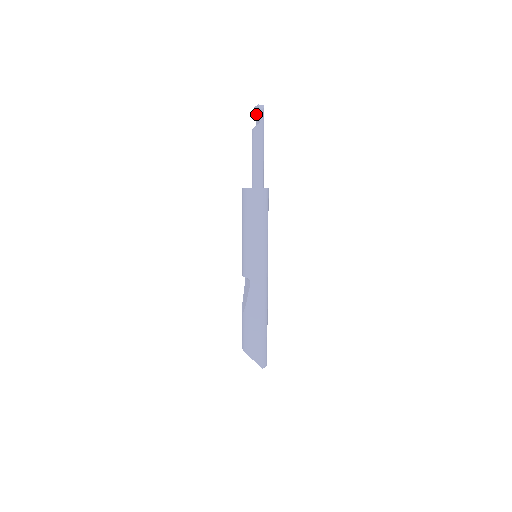
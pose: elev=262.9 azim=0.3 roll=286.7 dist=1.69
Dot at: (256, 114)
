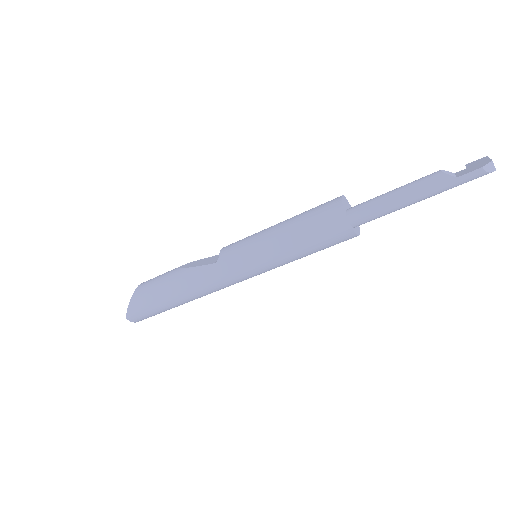
Dot at: (474, 164)
